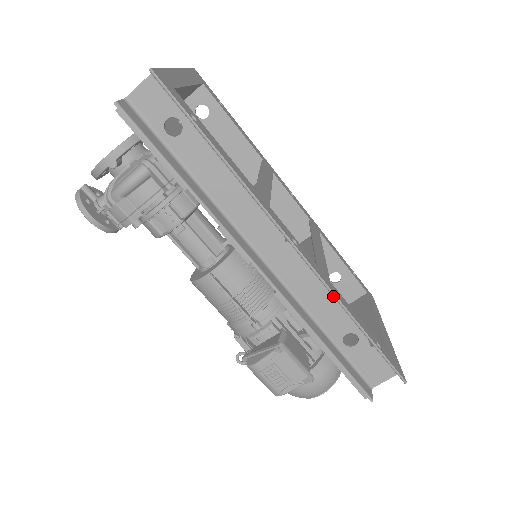
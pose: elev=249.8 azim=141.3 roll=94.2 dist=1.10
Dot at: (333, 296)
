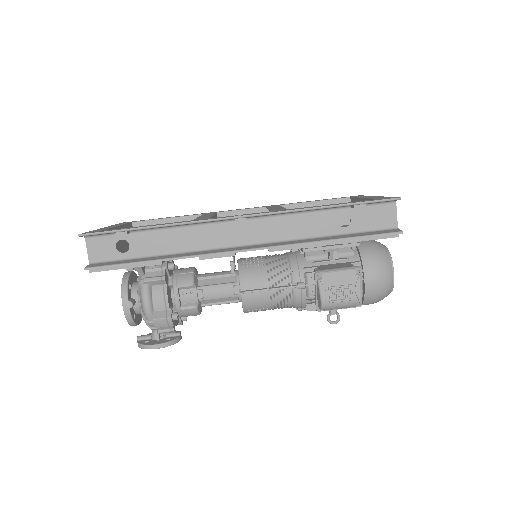
Dot at: occluded
